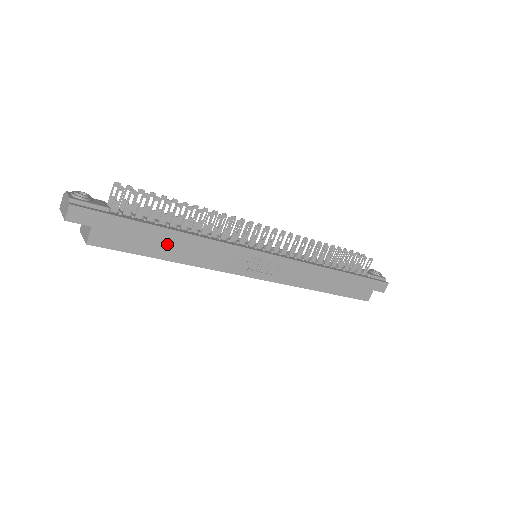
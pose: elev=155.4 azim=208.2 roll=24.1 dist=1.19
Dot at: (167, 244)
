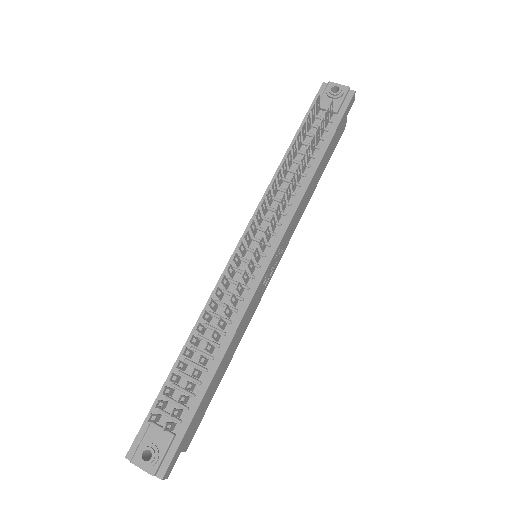
Dot at: (219, 375)
